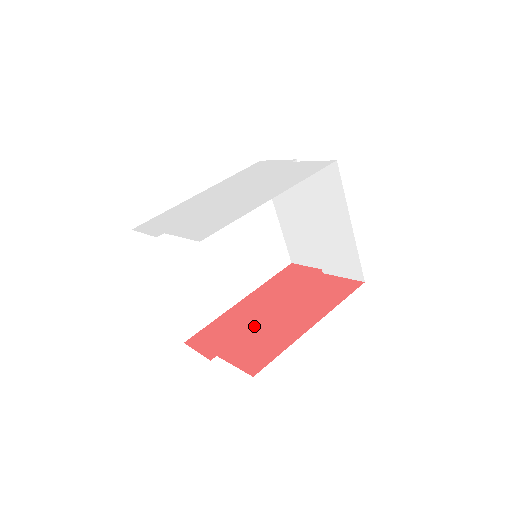
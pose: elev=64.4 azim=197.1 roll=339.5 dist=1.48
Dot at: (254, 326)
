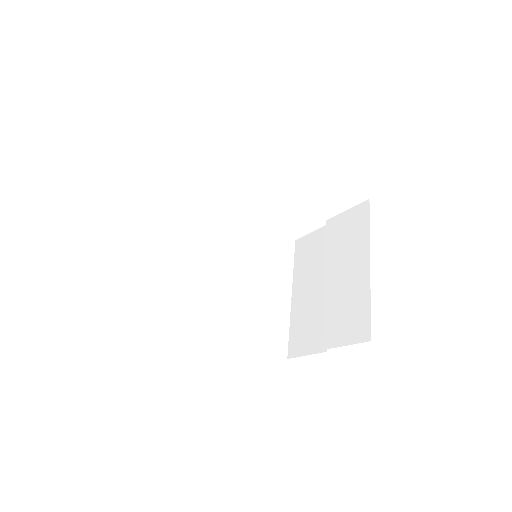
Dot at: occluded
